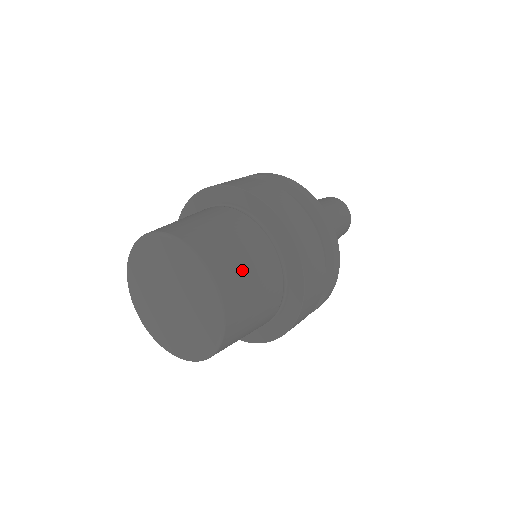
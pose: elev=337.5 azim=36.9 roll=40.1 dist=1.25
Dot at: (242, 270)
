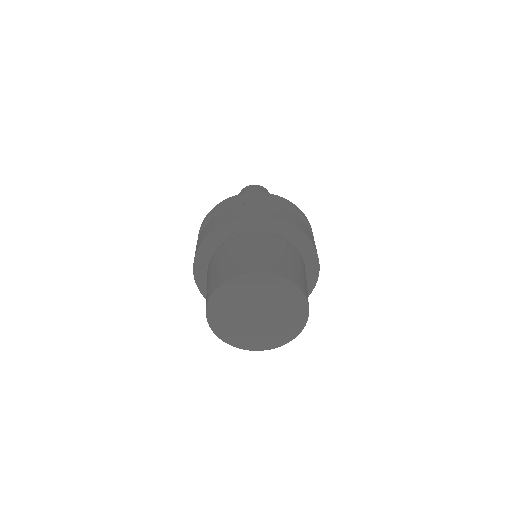
Dot at: occluded
